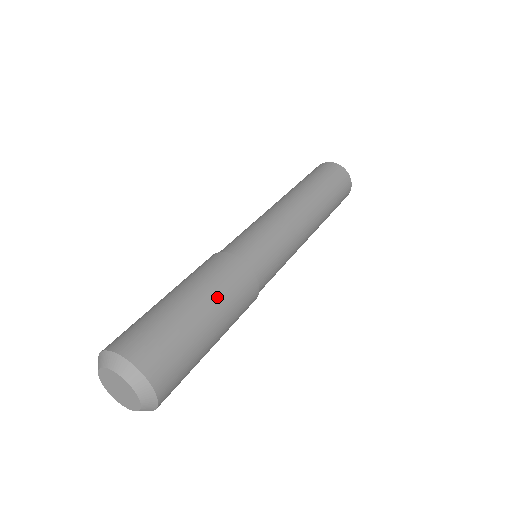
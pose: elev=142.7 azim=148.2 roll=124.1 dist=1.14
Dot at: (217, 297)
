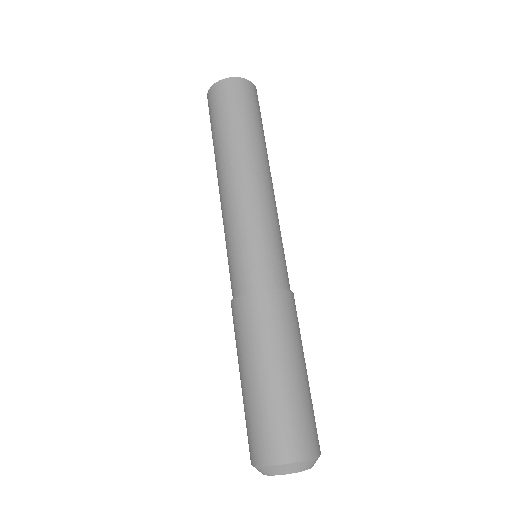
Dot at: (301, 345)
